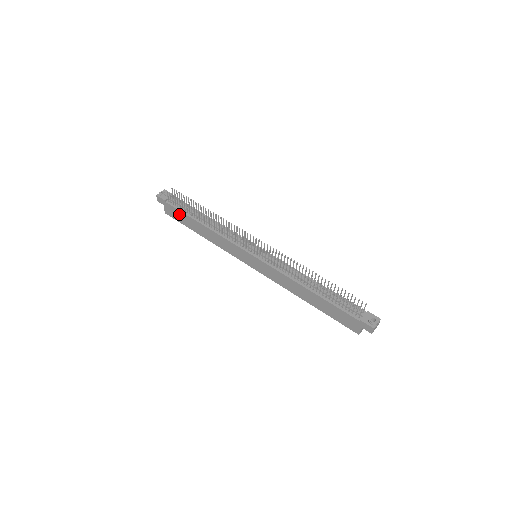
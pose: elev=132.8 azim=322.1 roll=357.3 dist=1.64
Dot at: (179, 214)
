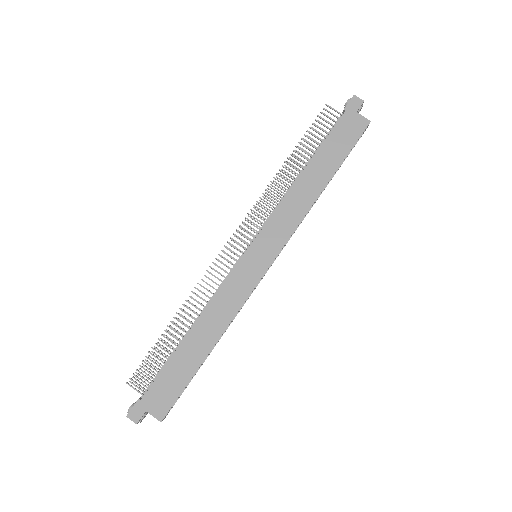
Dot at: (166, 379)
